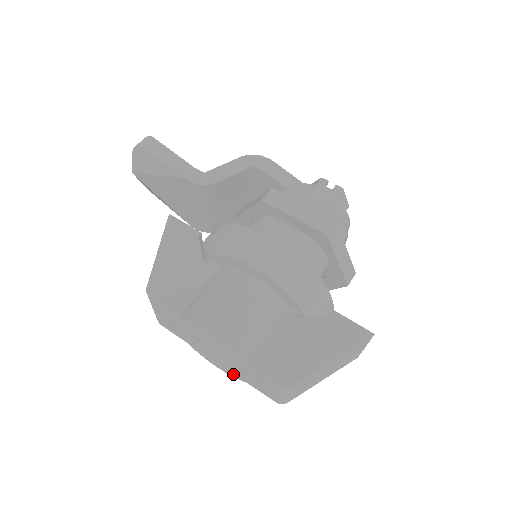
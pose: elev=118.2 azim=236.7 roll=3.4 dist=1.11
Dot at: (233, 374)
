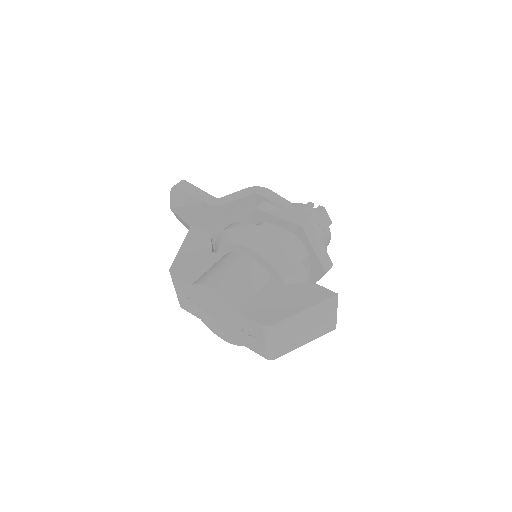
Dot at: (234, 340)
